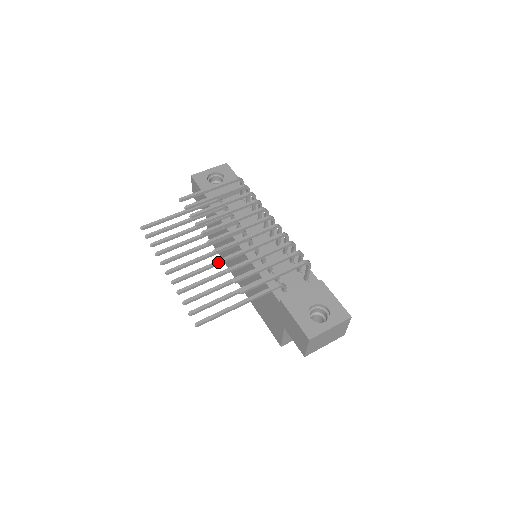
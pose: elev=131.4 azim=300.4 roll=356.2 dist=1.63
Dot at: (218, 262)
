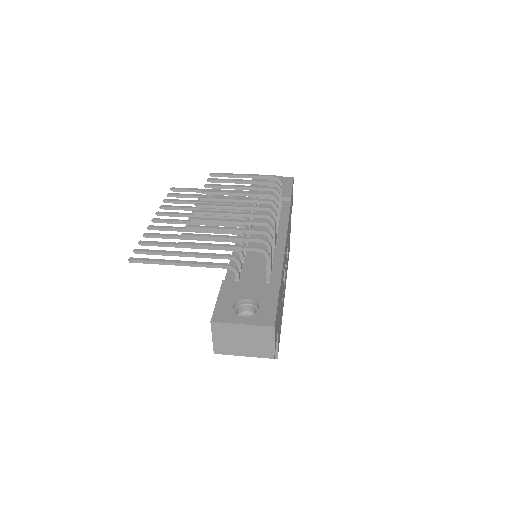
Dot at: occluded
